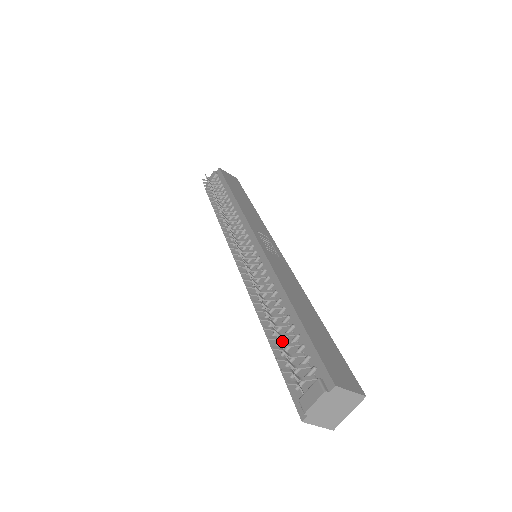
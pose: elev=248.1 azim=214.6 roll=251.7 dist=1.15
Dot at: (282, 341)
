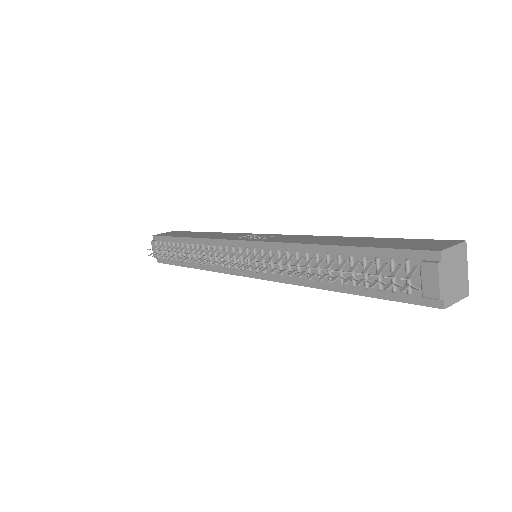
Dot at: occluded
